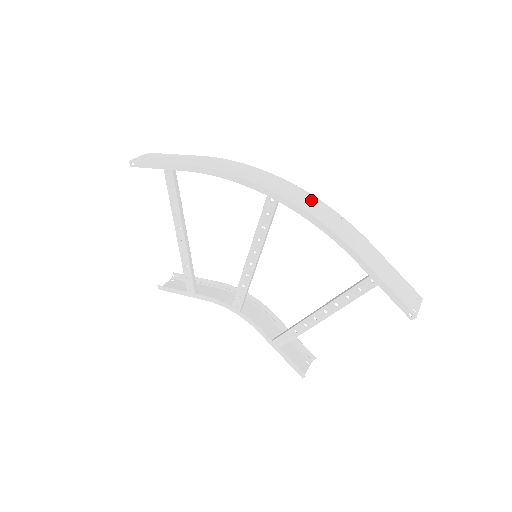
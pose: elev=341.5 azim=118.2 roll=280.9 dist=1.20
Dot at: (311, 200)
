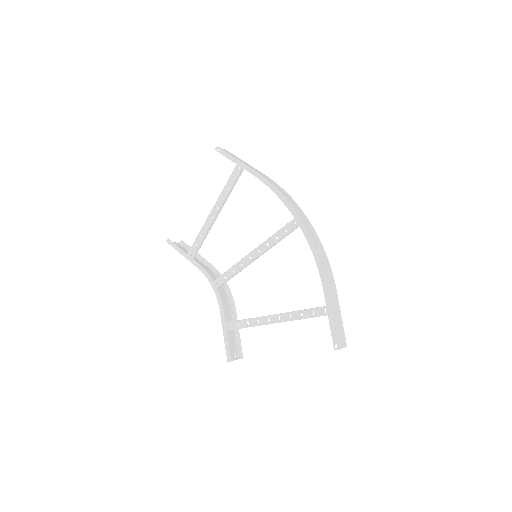
Dot at: (318, 240)
